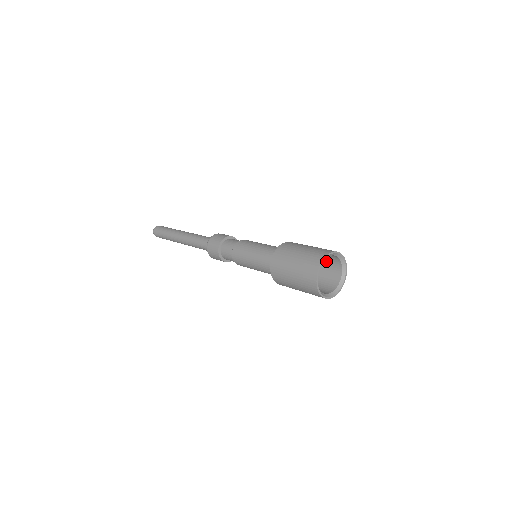
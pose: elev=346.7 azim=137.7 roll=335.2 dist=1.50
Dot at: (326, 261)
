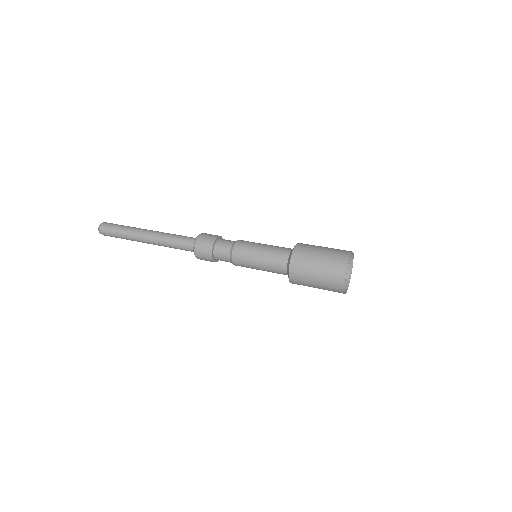
Dot at: occluded
